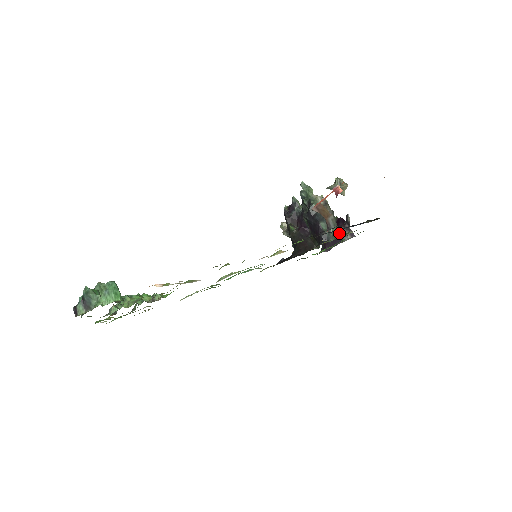
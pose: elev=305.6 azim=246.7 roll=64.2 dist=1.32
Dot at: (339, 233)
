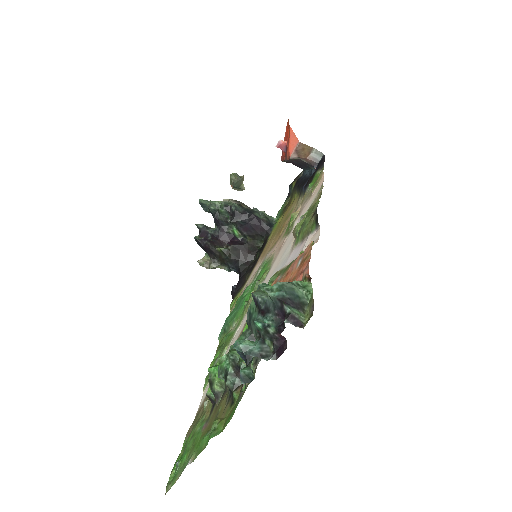
Dot at: occluded
